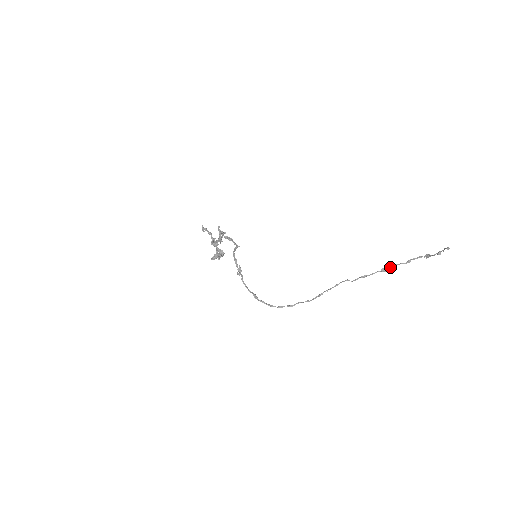
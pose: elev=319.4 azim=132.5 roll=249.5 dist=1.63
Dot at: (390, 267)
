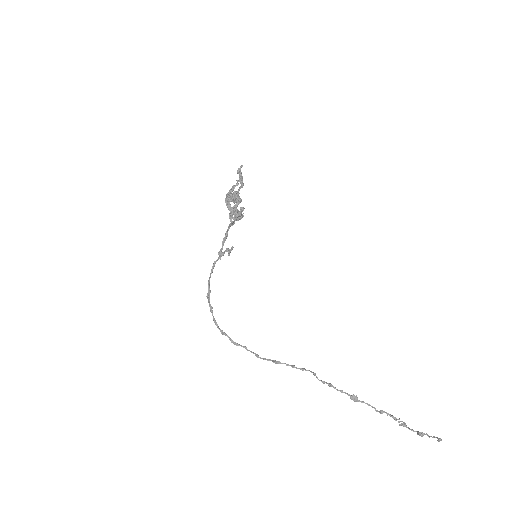
Dot at: (362, 401)
